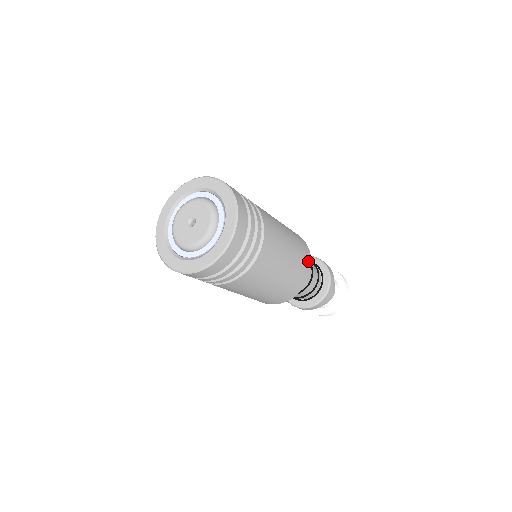
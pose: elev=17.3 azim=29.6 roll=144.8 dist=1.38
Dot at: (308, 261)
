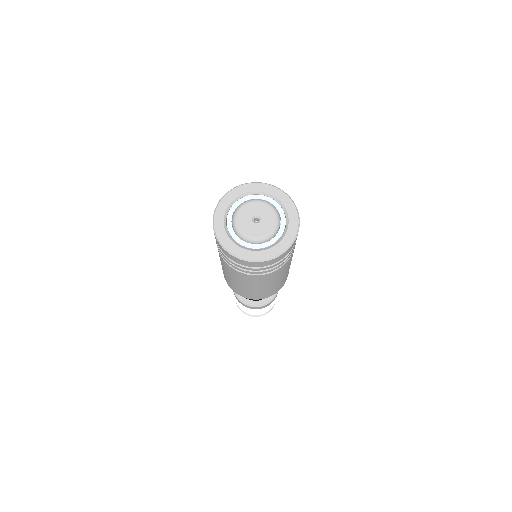
Dot at: occluded
